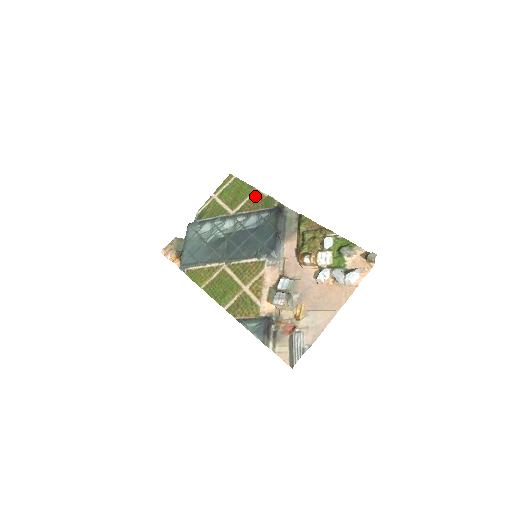
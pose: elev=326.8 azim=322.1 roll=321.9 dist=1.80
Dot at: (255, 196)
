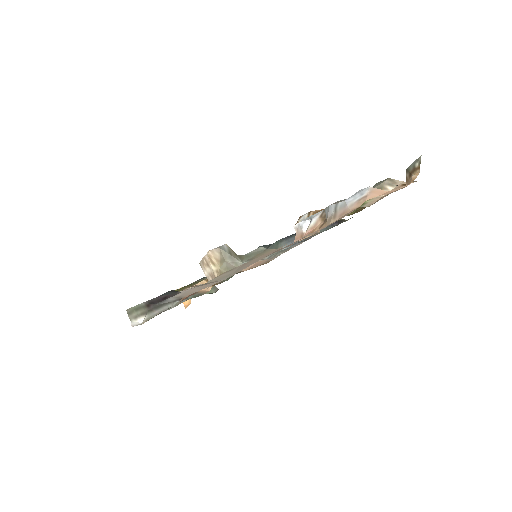
Dot at: occluded
